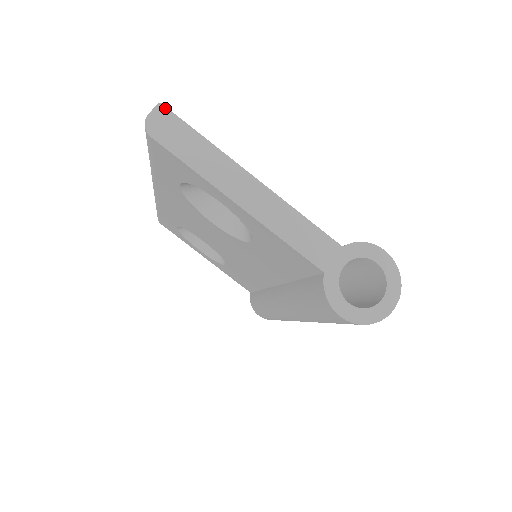
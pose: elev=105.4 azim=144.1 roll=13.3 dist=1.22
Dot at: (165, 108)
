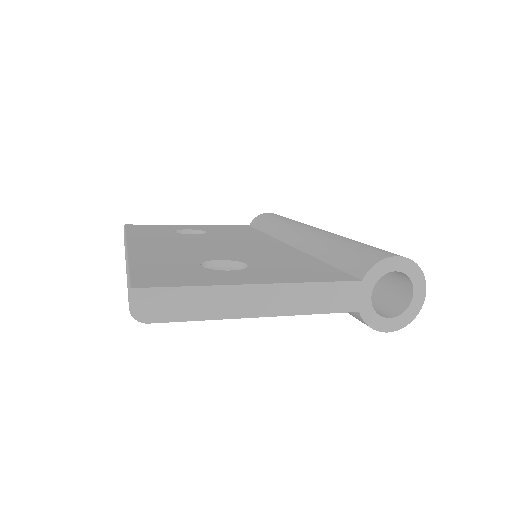
Dot at: (138, 290)
